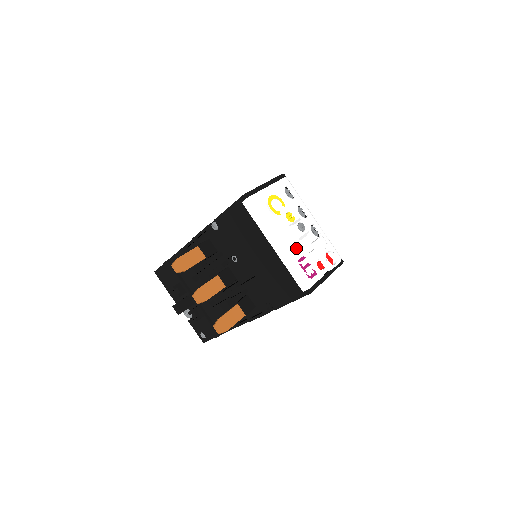
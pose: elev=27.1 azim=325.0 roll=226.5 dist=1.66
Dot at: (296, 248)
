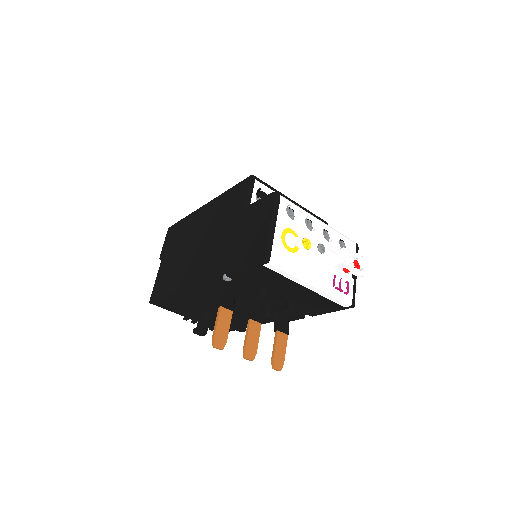
Dot at: (326, 274)
